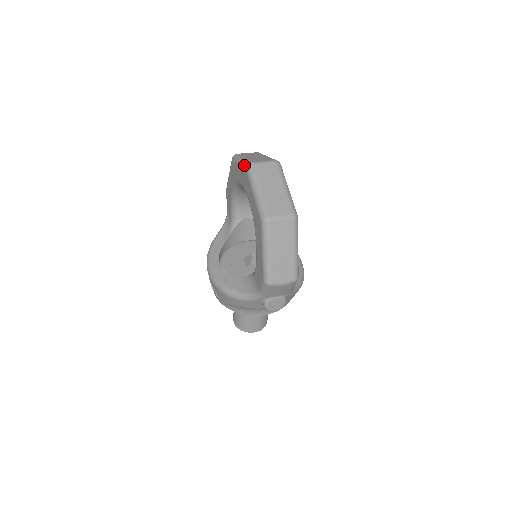
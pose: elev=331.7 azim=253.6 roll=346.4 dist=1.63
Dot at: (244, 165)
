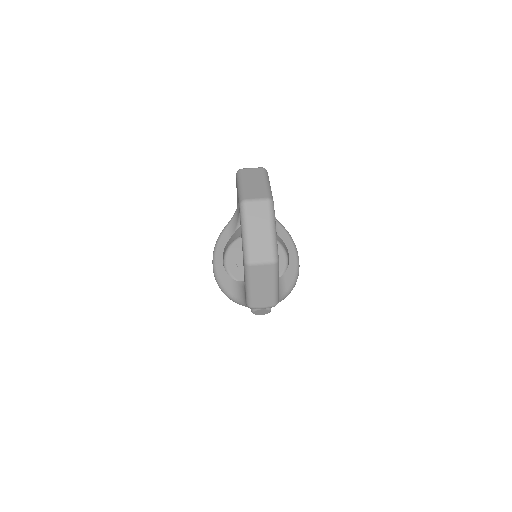
Dot at: (239, 198)
